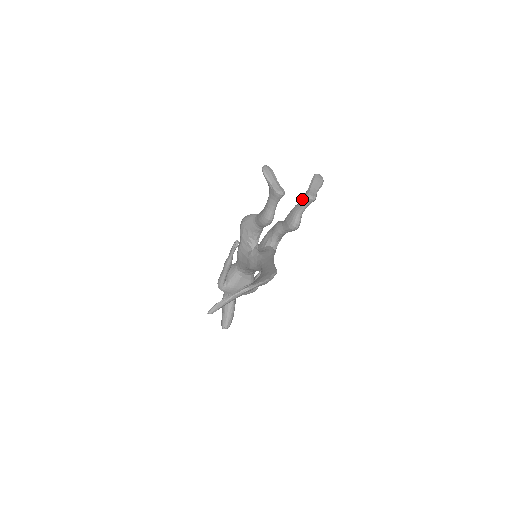
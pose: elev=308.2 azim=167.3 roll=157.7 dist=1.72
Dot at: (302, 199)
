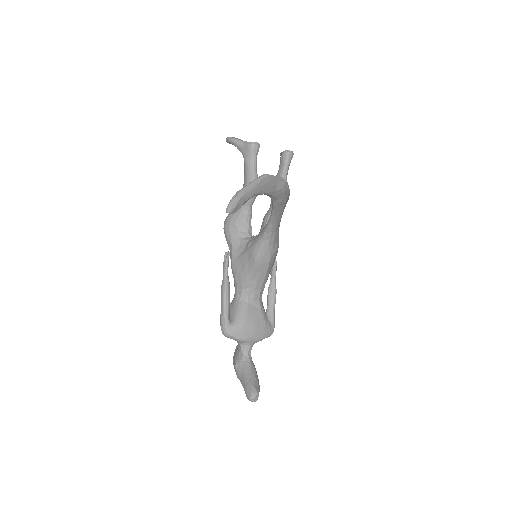
Dot at: occluded
